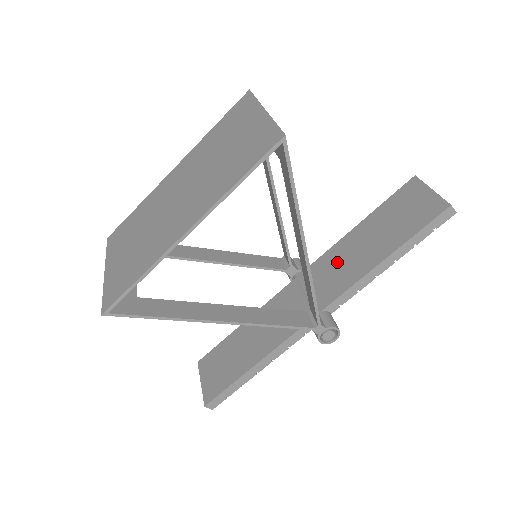
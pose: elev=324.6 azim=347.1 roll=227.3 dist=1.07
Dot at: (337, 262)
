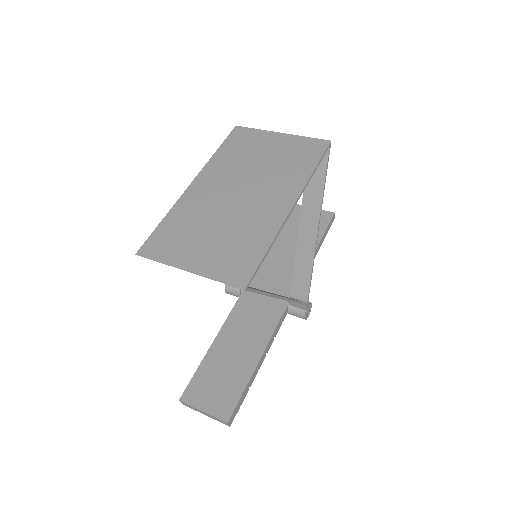
Dot at: (276, 266)
